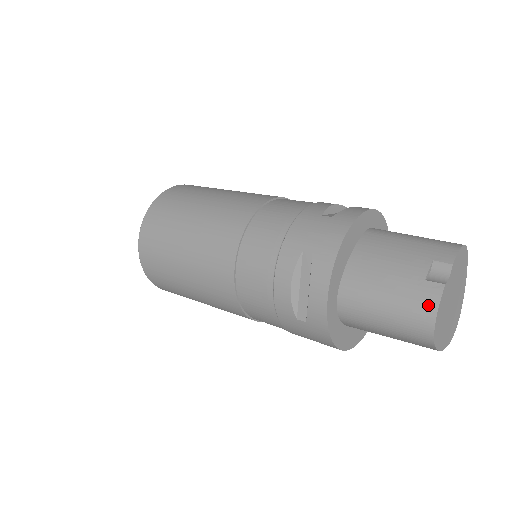
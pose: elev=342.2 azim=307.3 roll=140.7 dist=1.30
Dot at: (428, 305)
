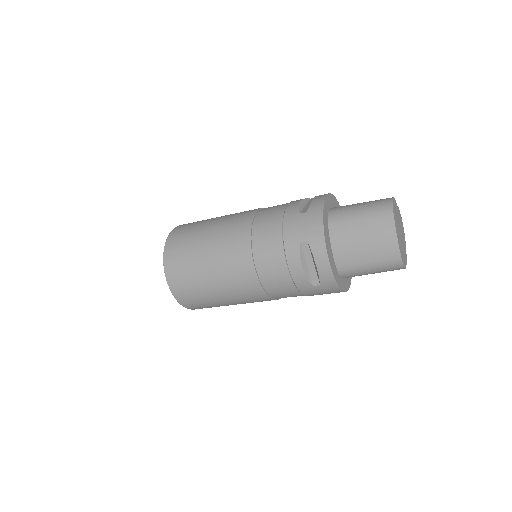
Dot at: (387, 198)
